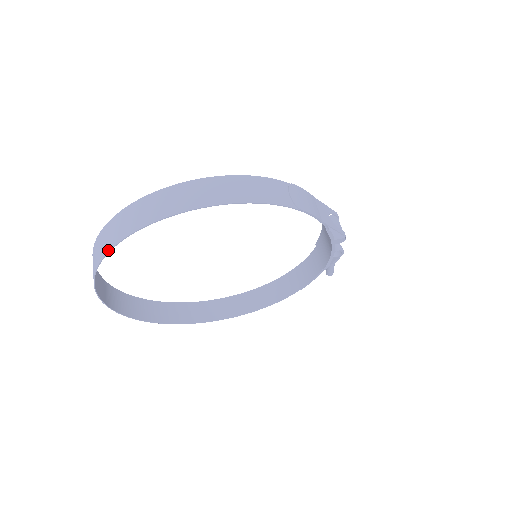
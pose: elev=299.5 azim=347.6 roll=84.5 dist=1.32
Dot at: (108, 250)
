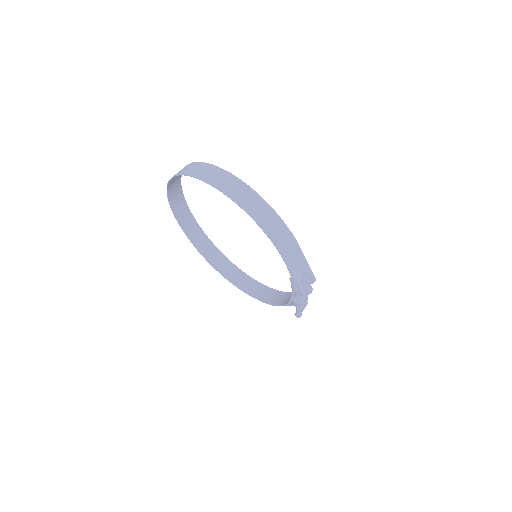
Dot at: (179, 174)
